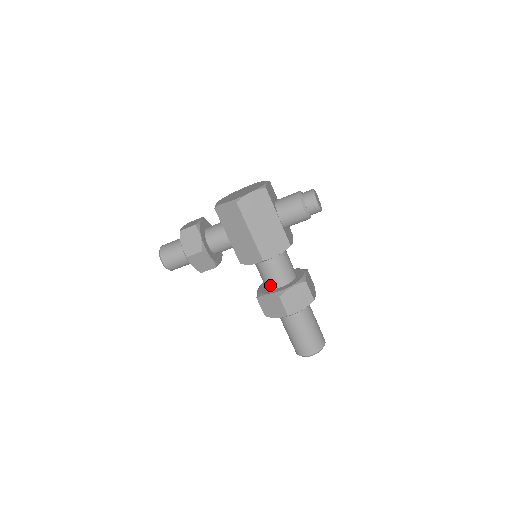
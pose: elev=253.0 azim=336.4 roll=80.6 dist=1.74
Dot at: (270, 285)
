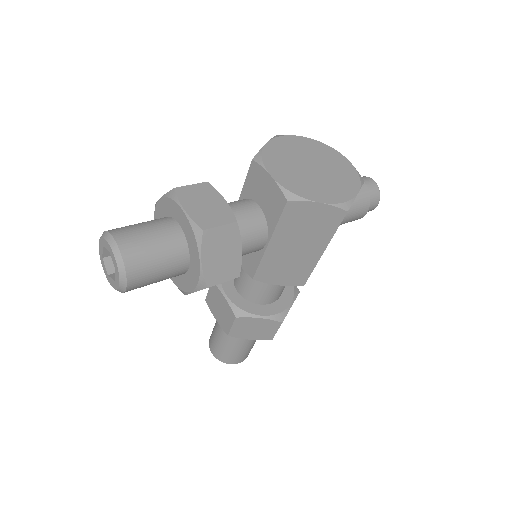
Dot at: (262, 300)
